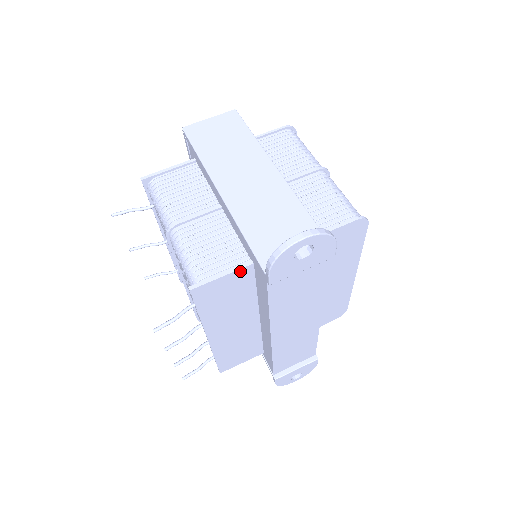
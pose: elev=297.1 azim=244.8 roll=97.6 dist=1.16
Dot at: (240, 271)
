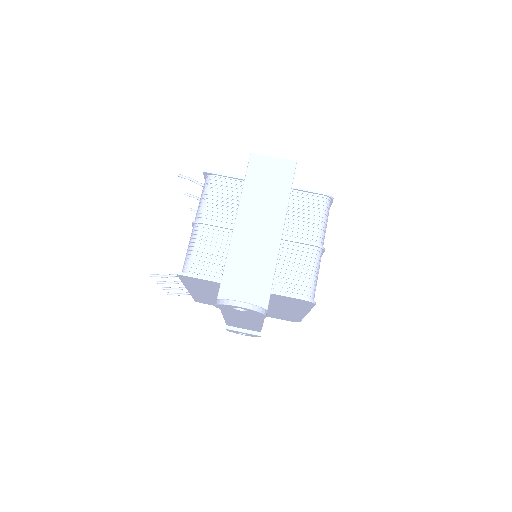
Dot at: (213, 282)
